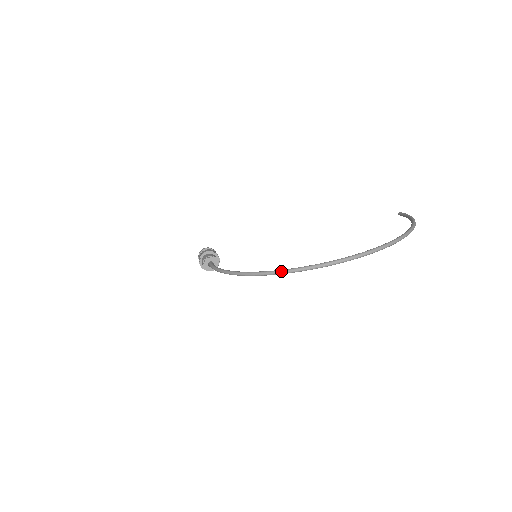
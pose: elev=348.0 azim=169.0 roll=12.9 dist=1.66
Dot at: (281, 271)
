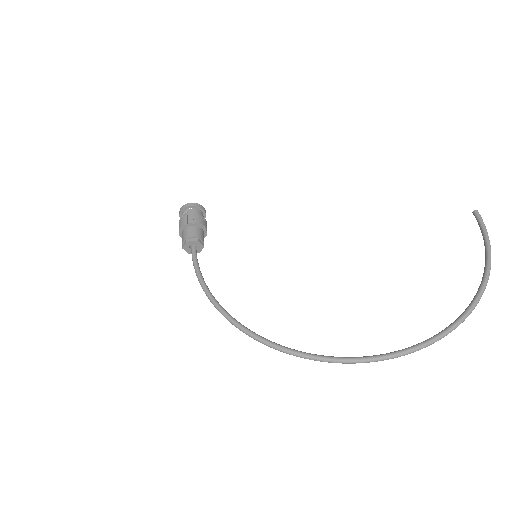
Dot at: (280, 350)
